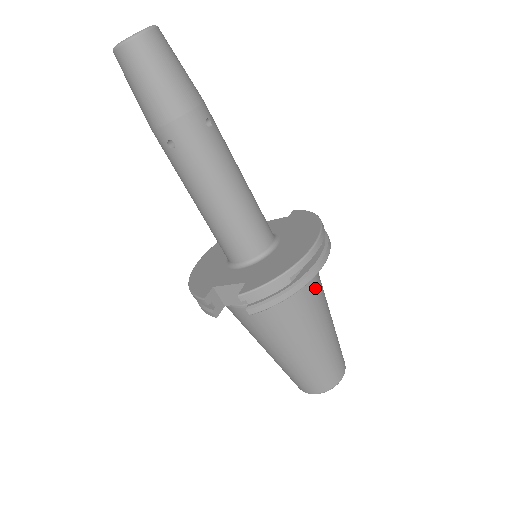
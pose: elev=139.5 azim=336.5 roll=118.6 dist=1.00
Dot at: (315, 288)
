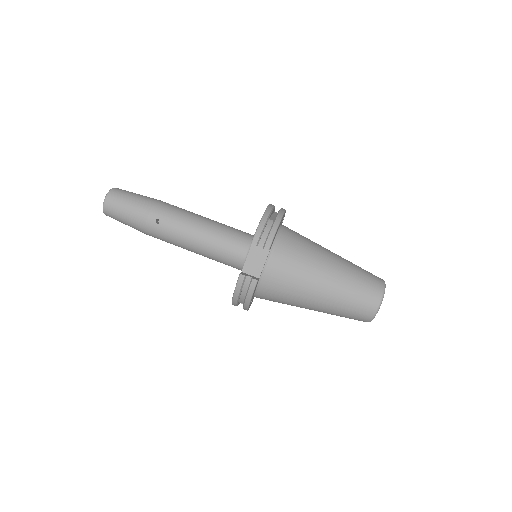
Dot at: (300, 235)
